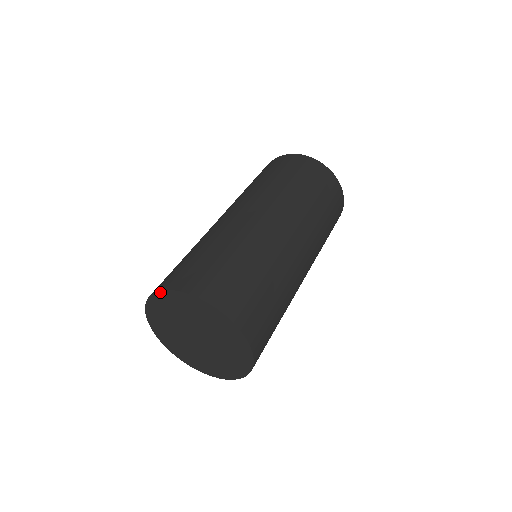
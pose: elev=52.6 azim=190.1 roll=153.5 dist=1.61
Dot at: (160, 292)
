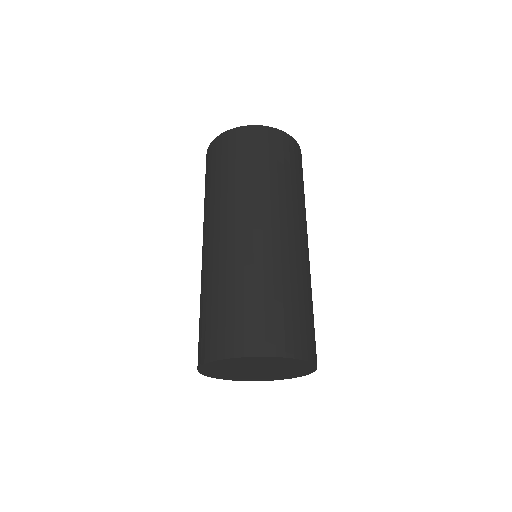
Dot at: (277, 357)
